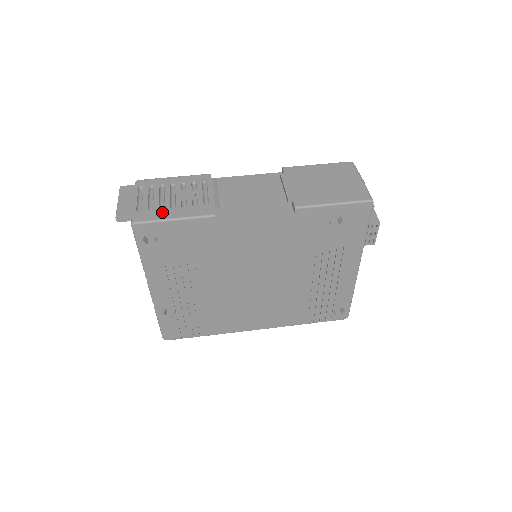
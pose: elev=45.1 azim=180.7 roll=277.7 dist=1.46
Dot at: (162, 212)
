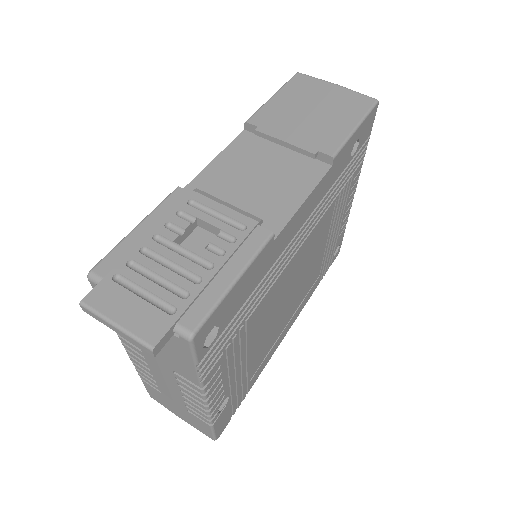
Dot at: (206, 285)
